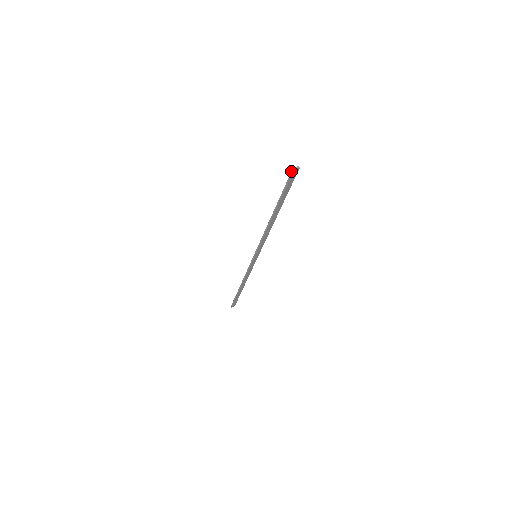
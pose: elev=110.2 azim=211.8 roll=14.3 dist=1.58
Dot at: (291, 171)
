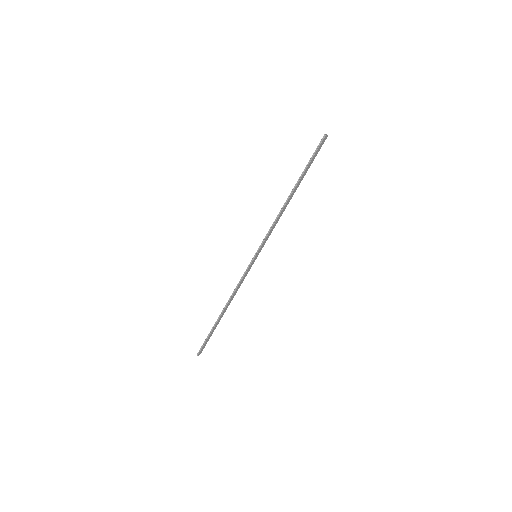
Dot at: (323, 137)
